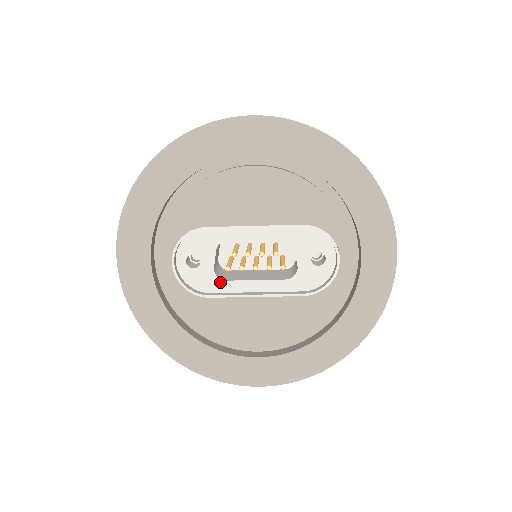
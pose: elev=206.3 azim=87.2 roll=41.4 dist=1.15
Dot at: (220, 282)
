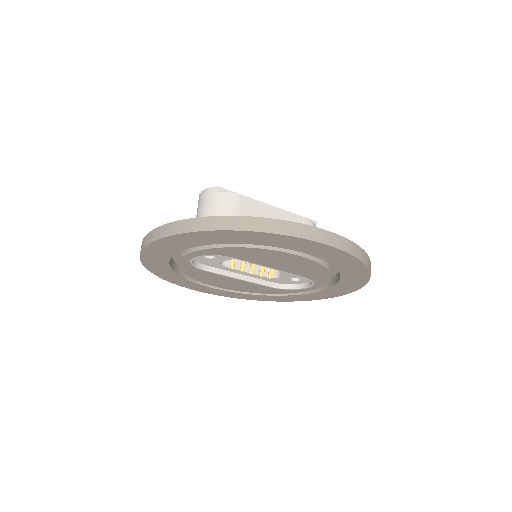
Dot at: (220, 266)
